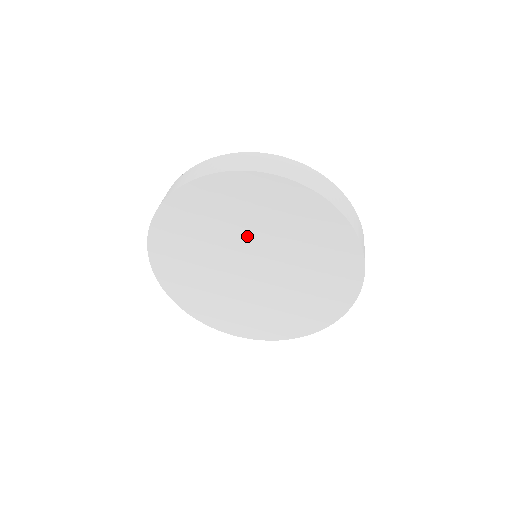
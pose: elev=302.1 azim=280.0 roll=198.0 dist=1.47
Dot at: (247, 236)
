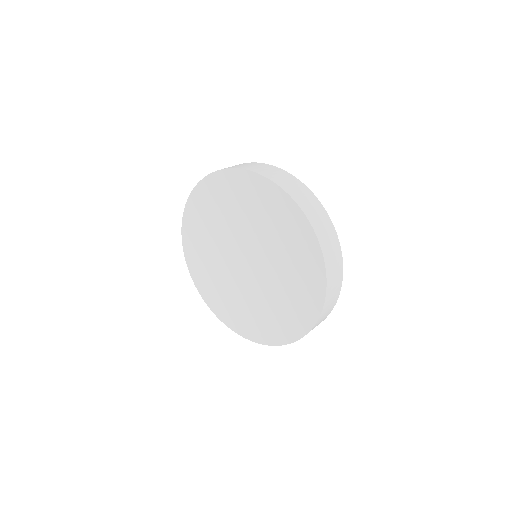
Dot at: (260, 239)
